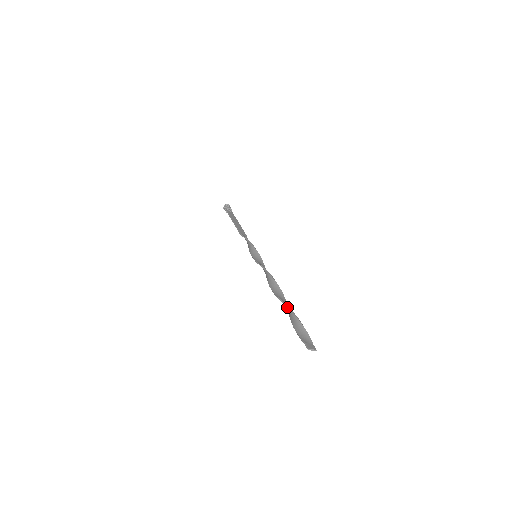
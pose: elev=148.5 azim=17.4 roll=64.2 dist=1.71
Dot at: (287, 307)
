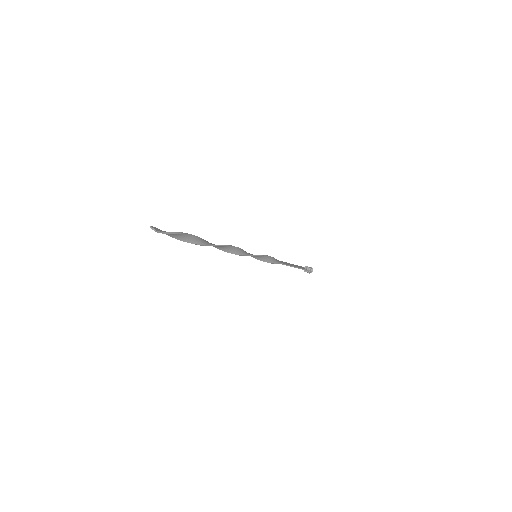
Dot at: (196, 236)
